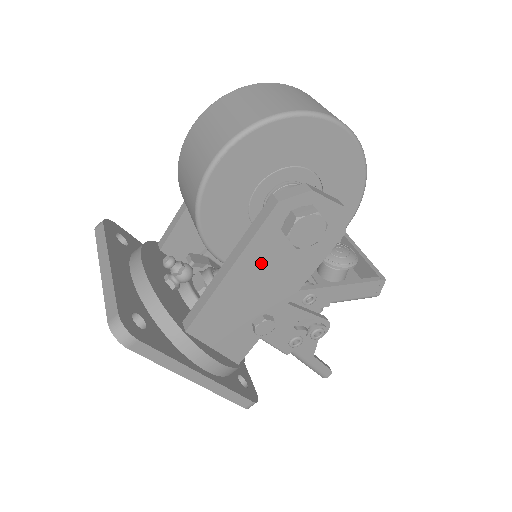
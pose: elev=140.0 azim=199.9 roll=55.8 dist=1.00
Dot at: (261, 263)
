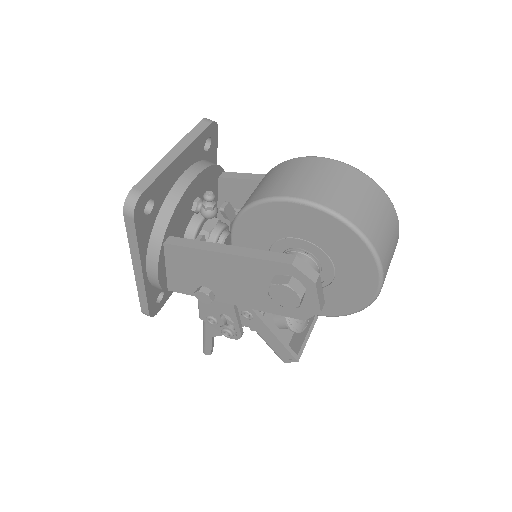
Dot at: (244, 272)
